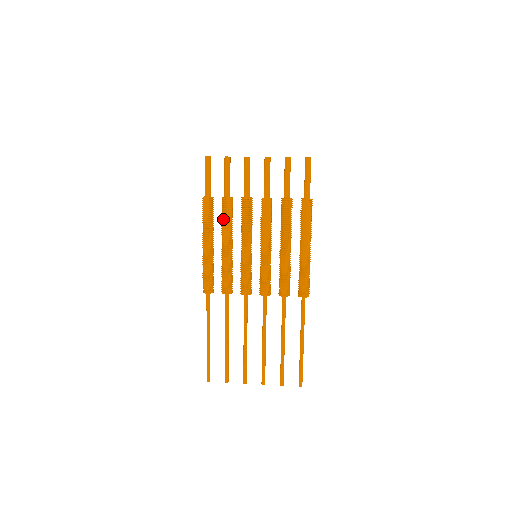
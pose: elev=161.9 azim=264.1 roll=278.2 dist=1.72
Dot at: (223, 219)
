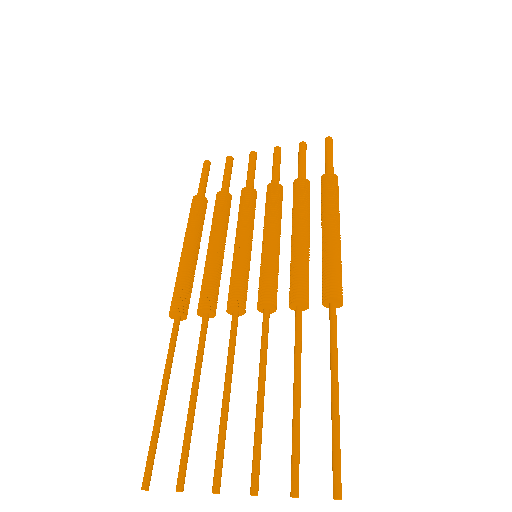
Dot at: (214, 216)
